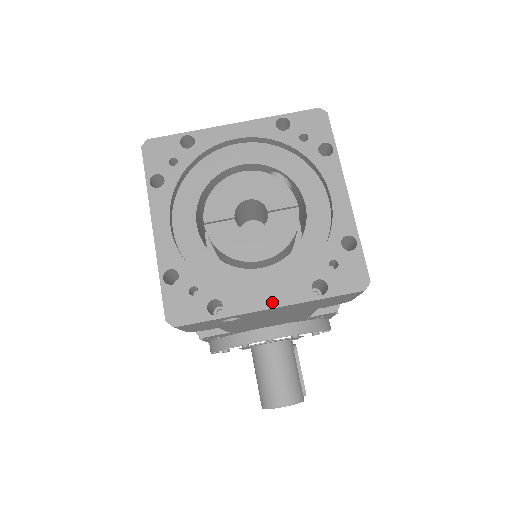
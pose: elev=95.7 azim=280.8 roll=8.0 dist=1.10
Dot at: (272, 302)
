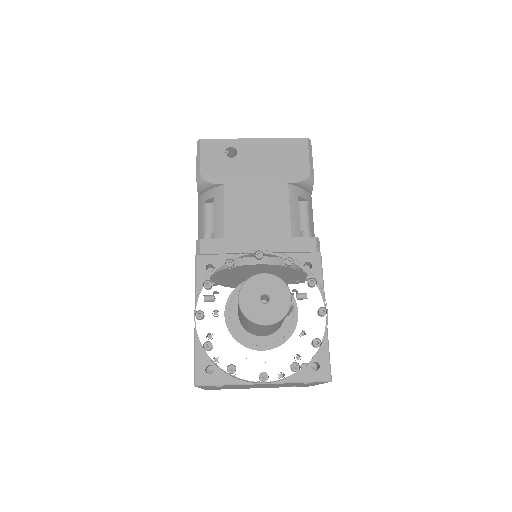
Dot at: (256, 140)
